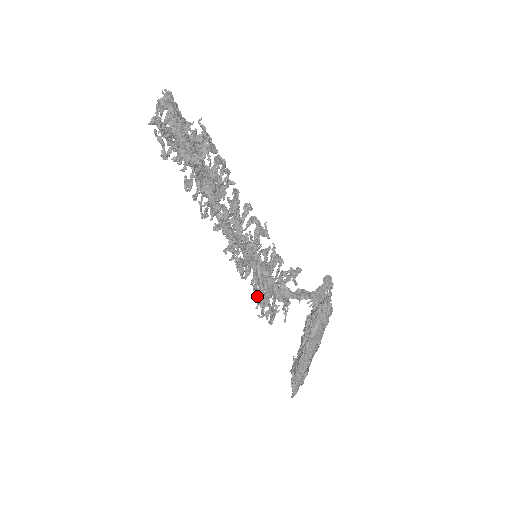
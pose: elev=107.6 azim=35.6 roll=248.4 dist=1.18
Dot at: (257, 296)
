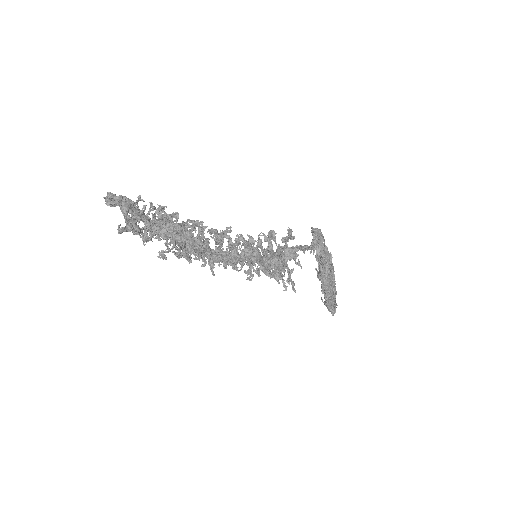
Dot at: occluded
